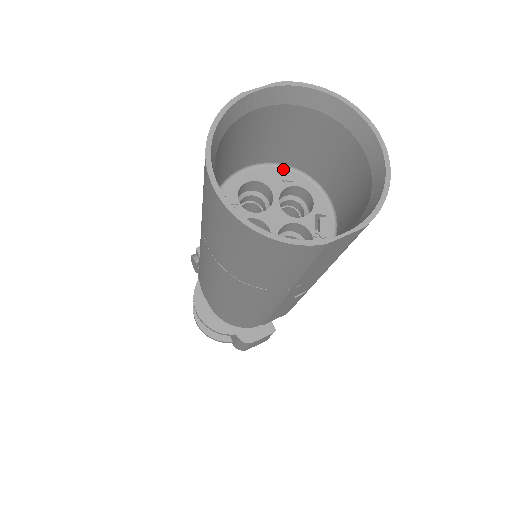
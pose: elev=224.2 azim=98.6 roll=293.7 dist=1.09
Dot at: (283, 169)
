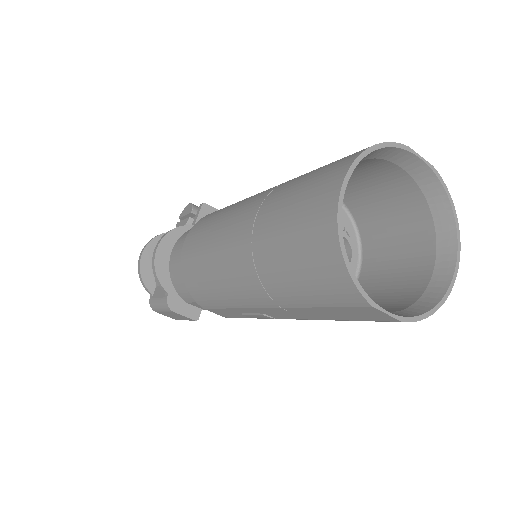
Dot at: (350, 221)
